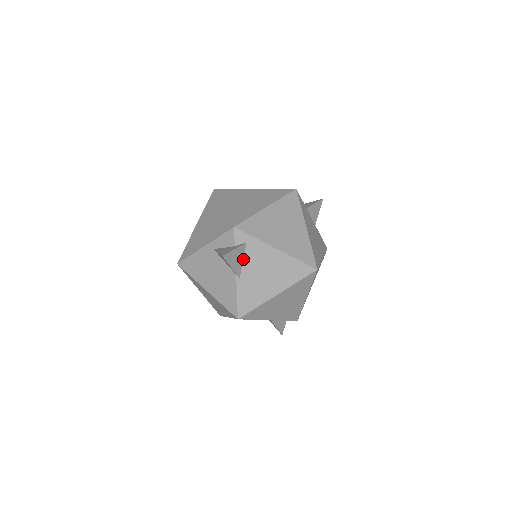
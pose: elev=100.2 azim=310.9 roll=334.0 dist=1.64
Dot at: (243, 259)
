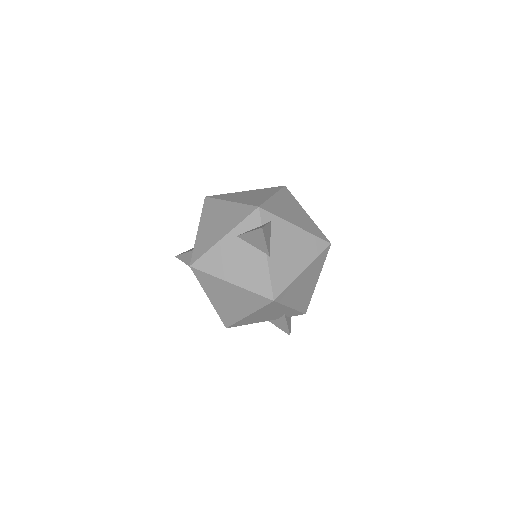
Dot at: (270, 238)
